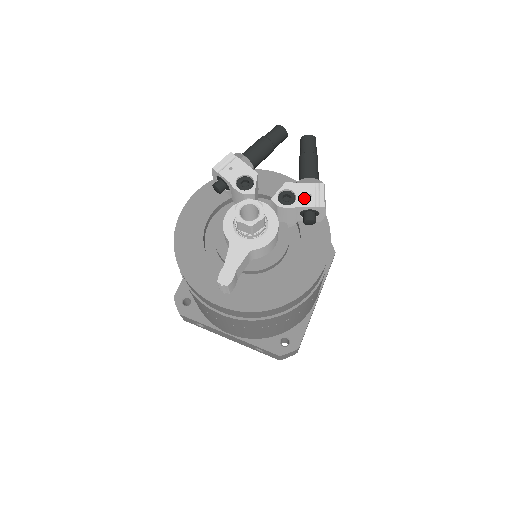
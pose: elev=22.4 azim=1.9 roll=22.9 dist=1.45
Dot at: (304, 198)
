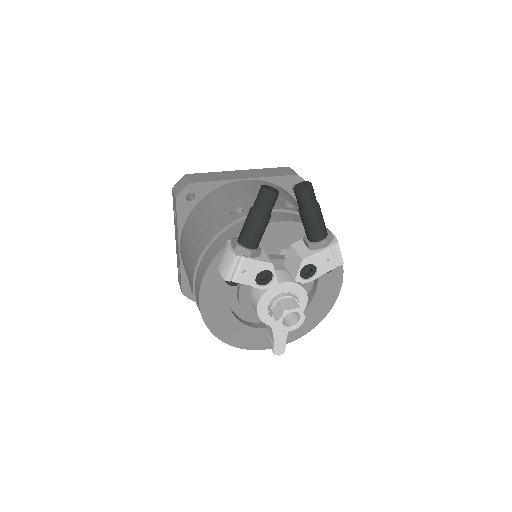
Dot at: (324, 266)
